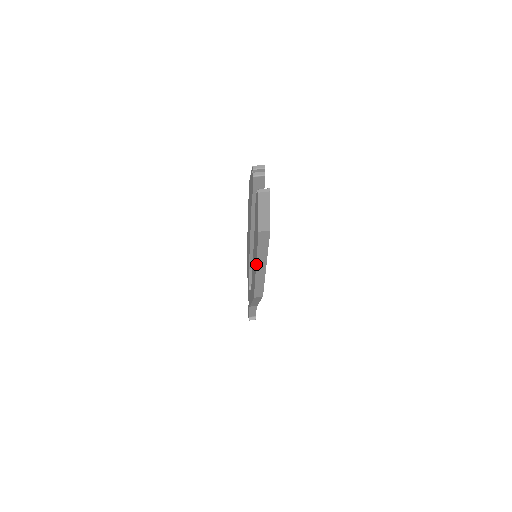
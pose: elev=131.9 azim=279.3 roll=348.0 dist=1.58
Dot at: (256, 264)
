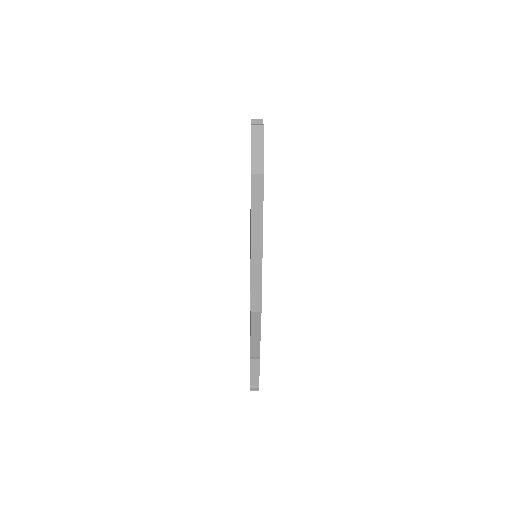
Dot at: (251, 238)
